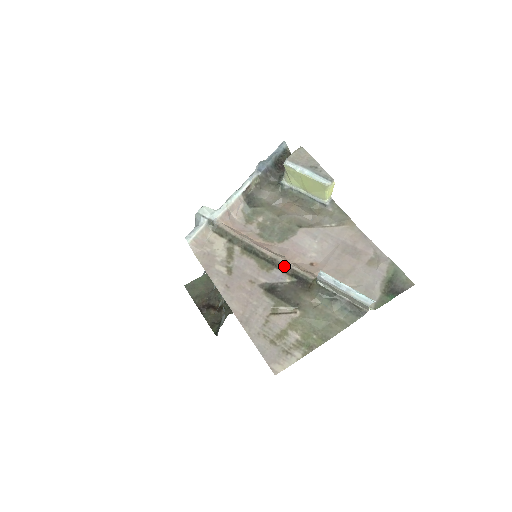
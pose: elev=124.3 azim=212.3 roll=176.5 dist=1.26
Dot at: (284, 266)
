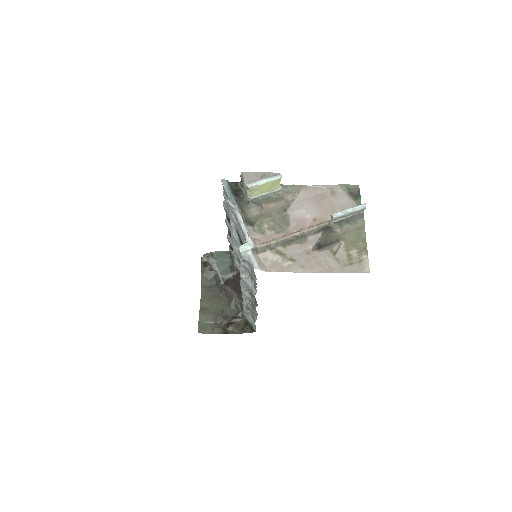
Dot at: (310, 232)
